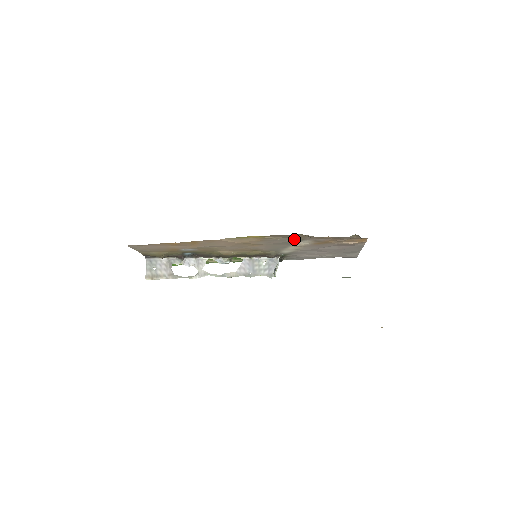
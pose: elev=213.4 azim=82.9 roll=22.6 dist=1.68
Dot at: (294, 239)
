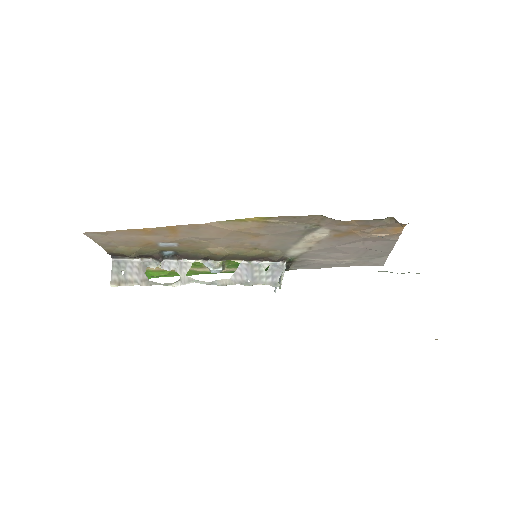
Dot at: (307, 225)
